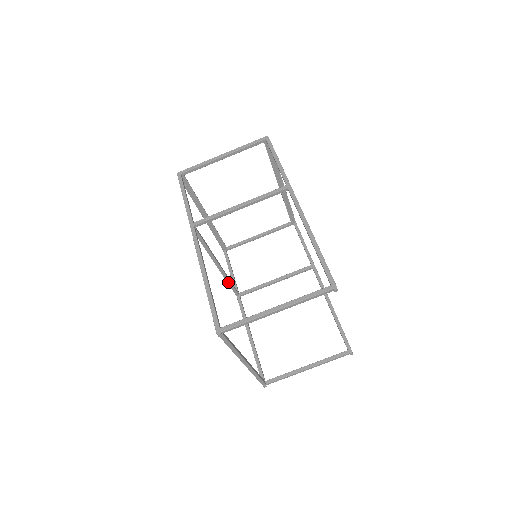
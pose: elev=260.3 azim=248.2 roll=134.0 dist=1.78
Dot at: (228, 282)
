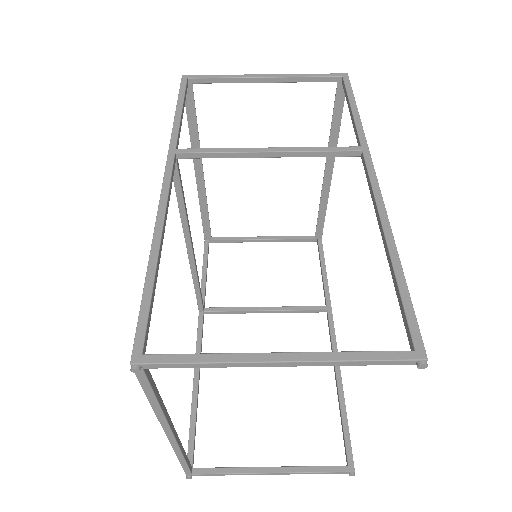
Dot at: (195, 283)
